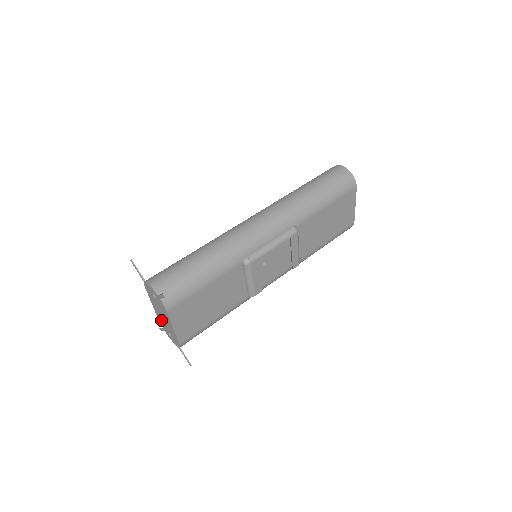
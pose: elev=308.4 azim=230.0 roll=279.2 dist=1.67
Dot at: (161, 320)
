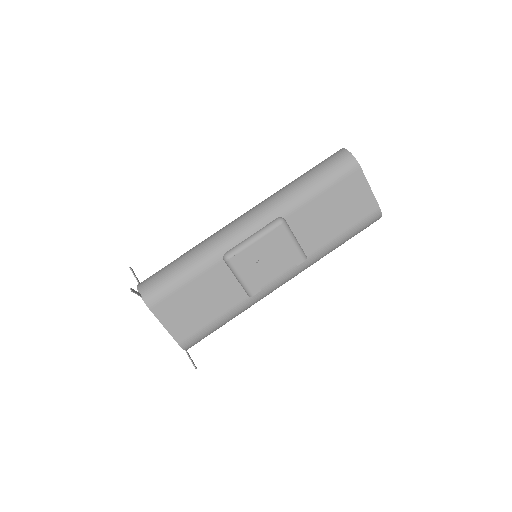
Dot at: occluded
